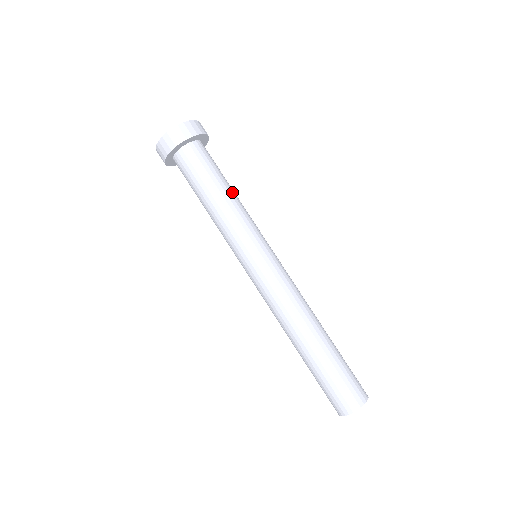
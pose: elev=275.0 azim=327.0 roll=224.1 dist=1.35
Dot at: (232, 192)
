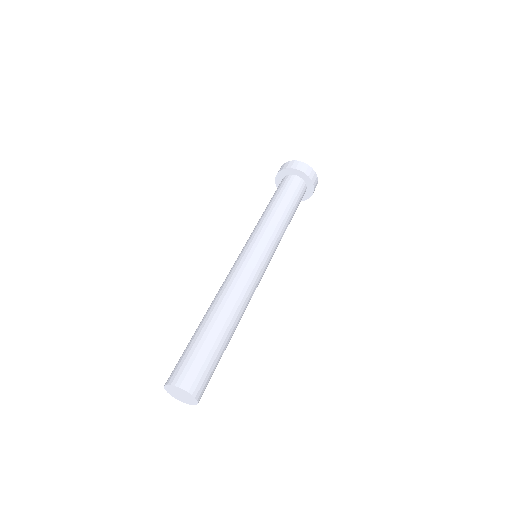
Dot at: (289, 216)
